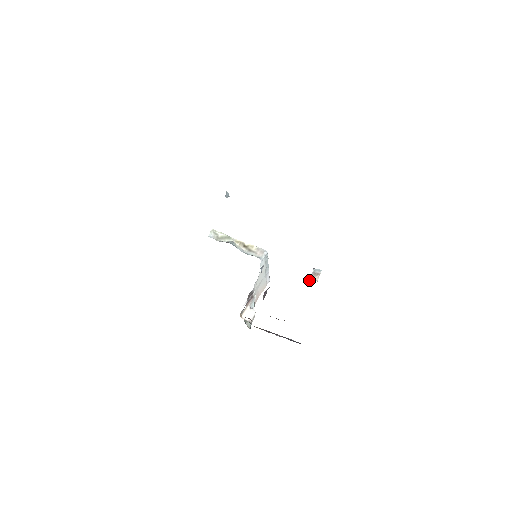
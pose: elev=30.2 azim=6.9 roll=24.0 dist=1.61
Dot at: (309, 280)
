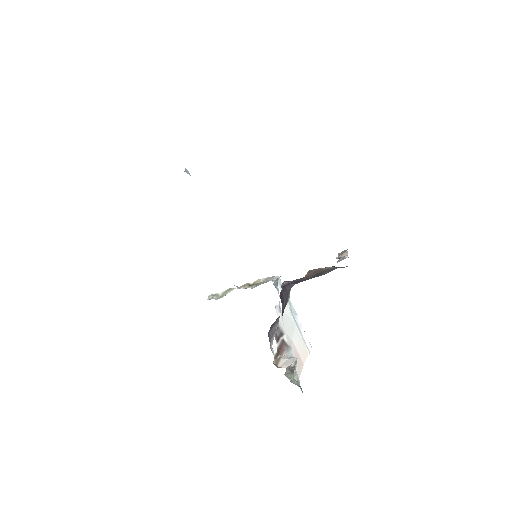
Dot at: occluded
